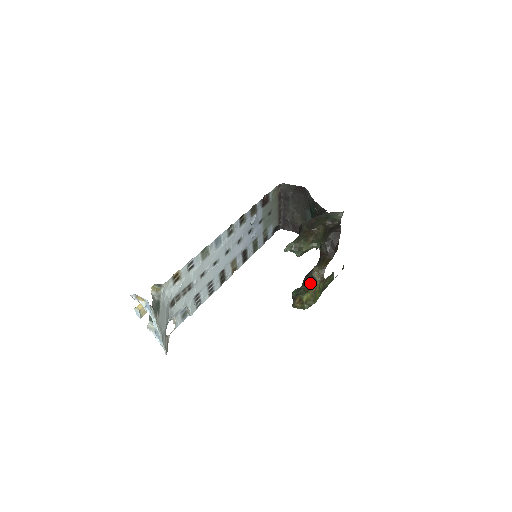
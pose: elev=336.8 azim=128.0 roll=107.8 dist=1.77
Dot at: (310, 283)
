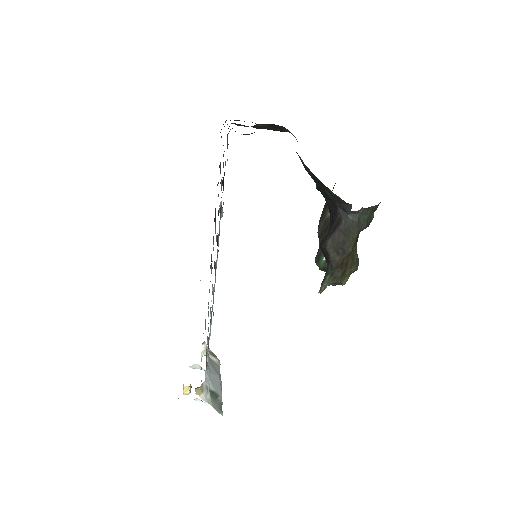
Dot at: occluded
